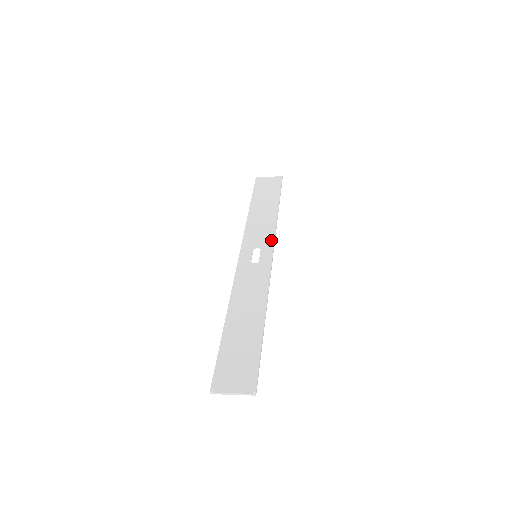
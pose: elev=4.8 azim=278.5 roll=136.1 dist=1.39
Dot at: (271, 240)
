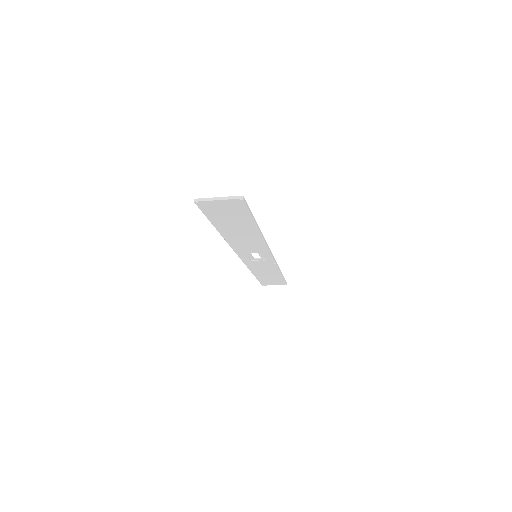
Dot at: occluded
